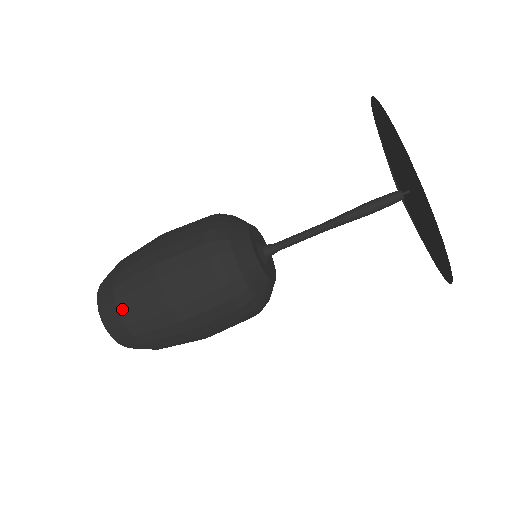
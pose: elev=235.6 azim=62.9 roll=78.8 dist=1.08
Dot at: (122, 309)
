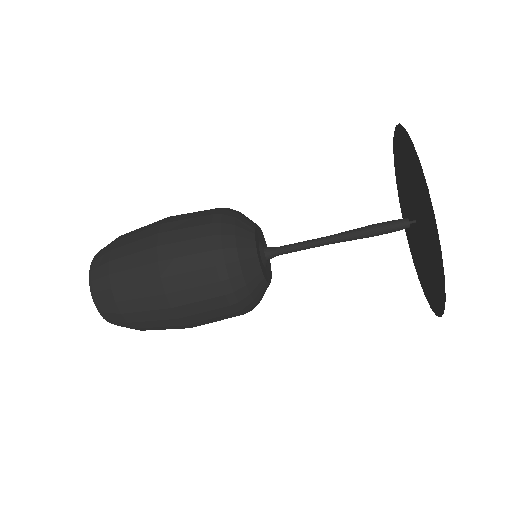
Dot at: (124, 311)
